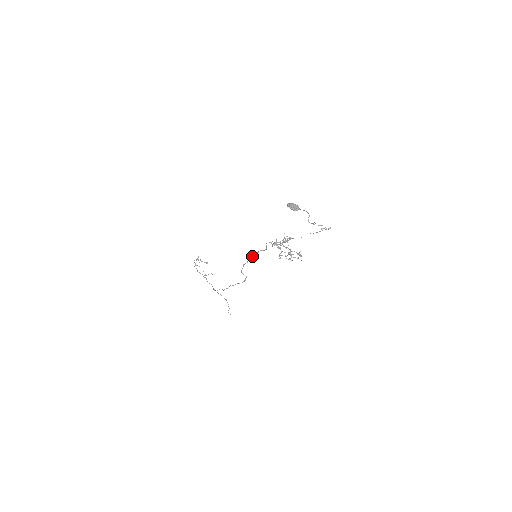
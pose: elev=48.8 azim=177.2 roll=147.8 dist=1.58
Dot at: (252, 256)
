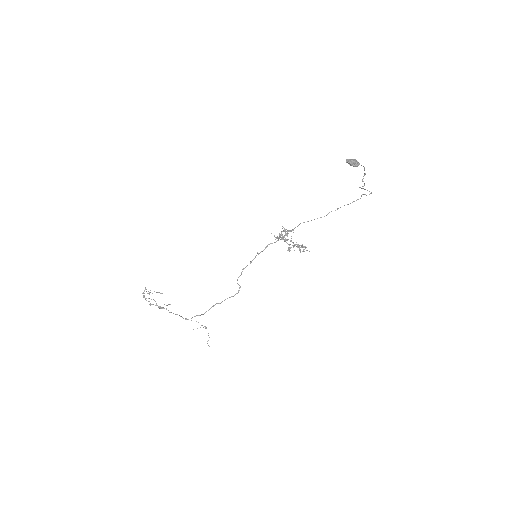
Dot at: (259, 253)
